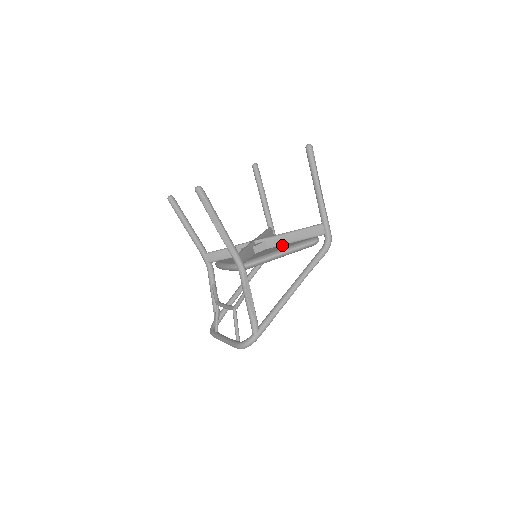
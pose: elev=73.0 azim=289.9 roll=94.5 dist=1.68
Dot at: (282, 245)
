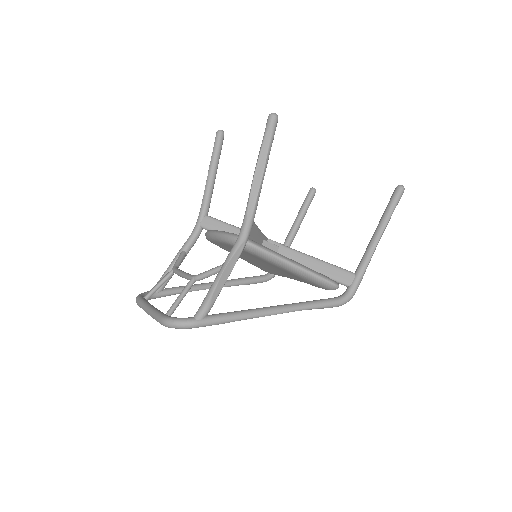
Dot at: occluded
